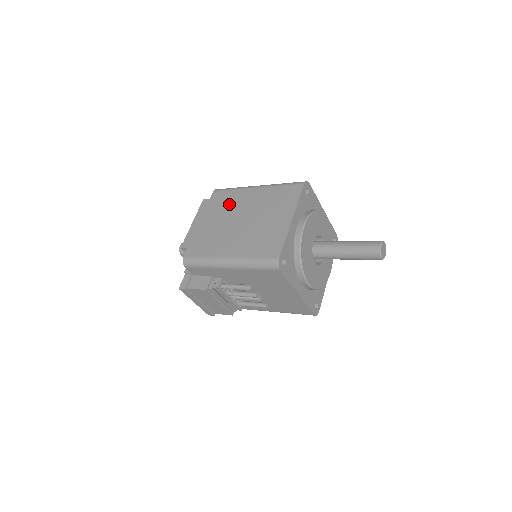
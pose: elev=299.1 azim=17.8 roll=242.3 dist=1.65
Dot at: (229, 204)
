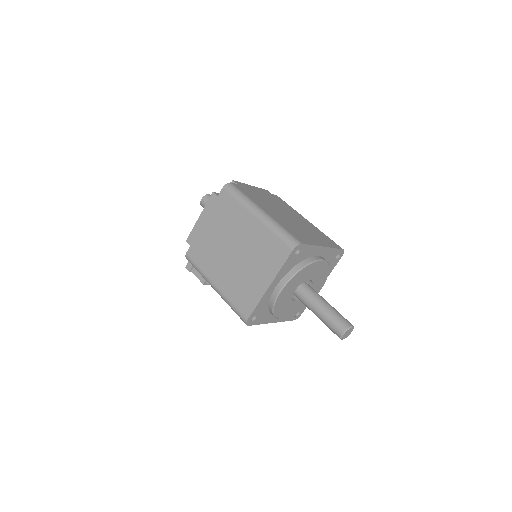
Dot at: (230, 219)
